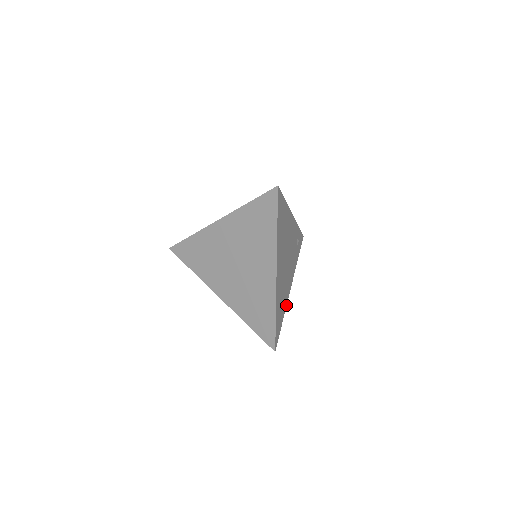
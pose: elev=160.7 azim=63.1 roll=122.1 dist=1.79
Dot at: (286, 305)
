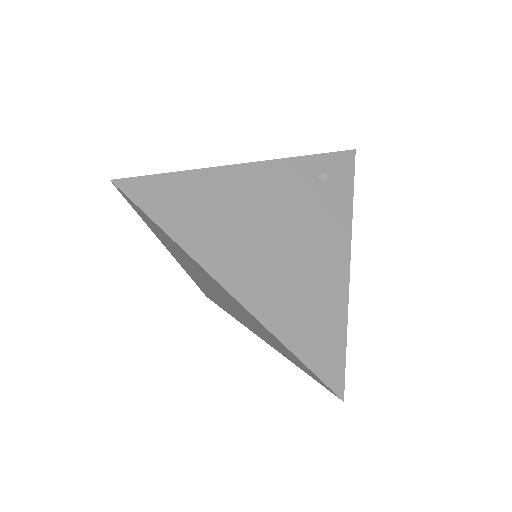
Dot at: (347, 298)
